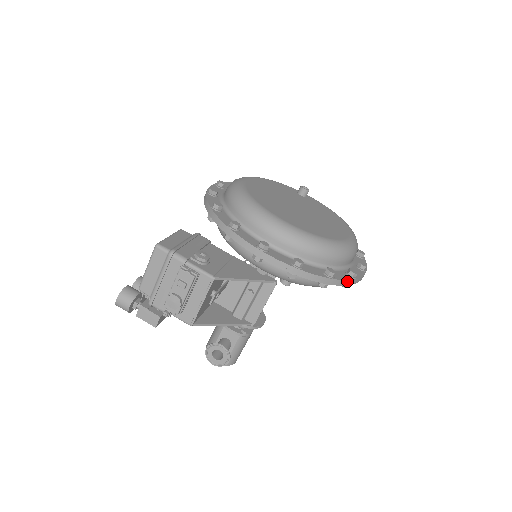
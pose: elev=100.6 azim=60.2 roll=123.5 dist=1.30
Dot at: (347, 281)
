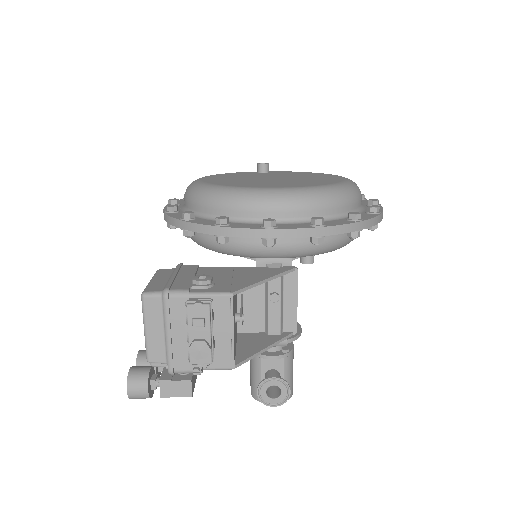
Dot at: (375, 218)
